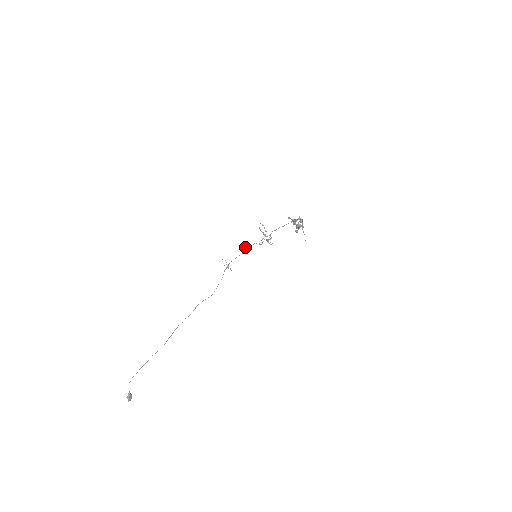
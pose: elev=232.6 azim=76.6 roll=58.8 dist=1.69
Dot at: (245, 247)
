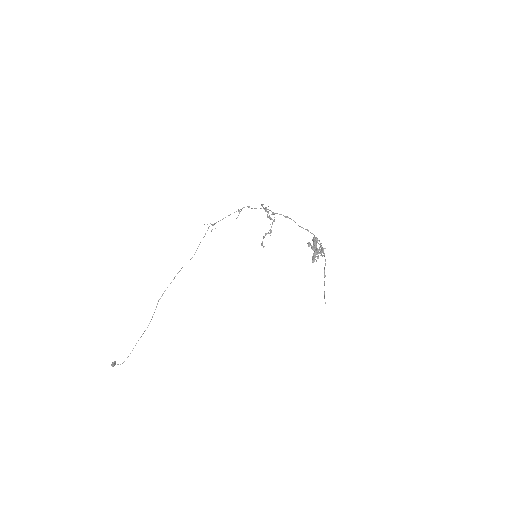
Dot at: (238, 215)
